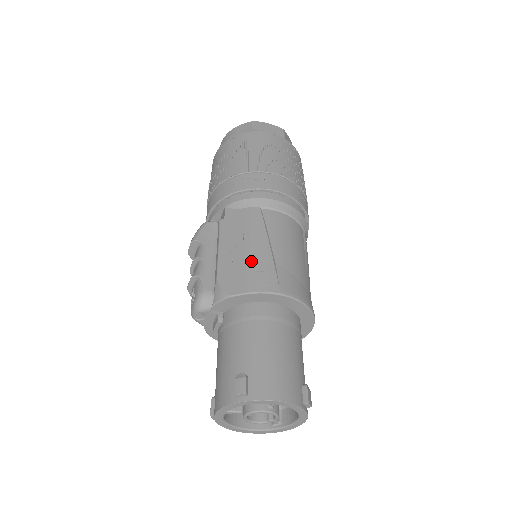
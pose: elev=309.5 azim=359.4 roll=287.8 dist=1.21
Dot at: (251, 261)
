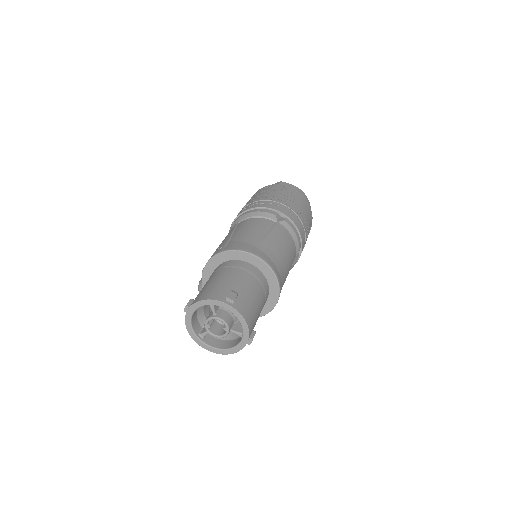
Dot at: (217, 248)
